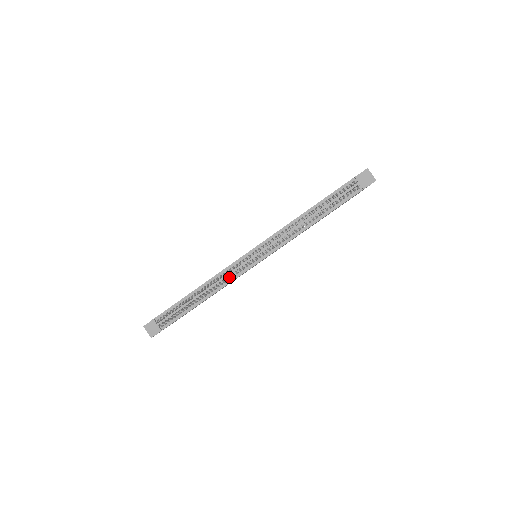
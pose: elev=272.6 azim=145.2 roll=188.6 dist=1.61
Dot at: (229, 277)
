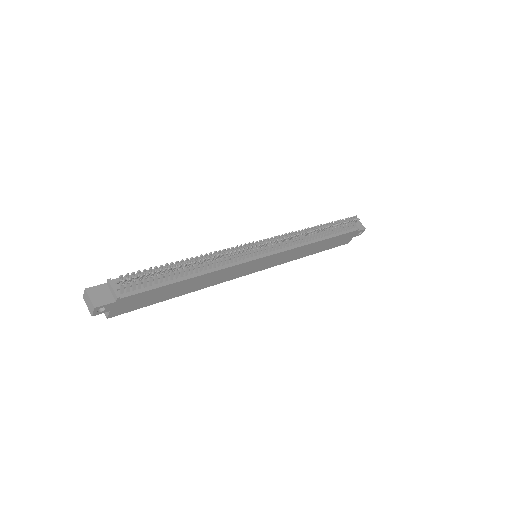
Dot at: (231, 258)
